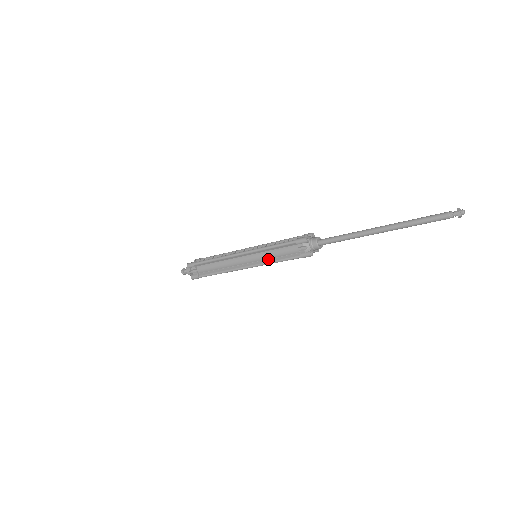
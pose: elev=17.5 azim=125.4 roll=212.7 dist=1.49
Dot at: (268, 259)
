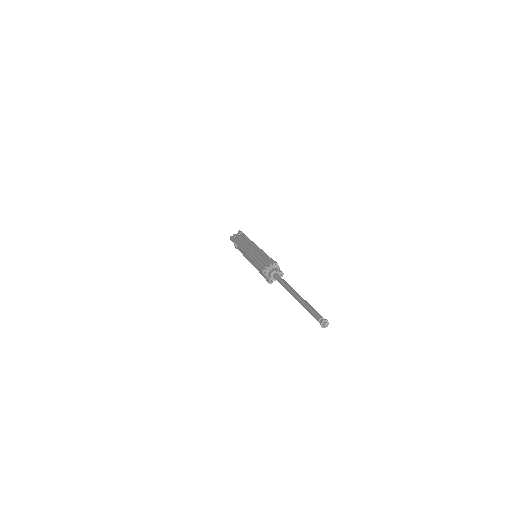
Dot at: occluded
